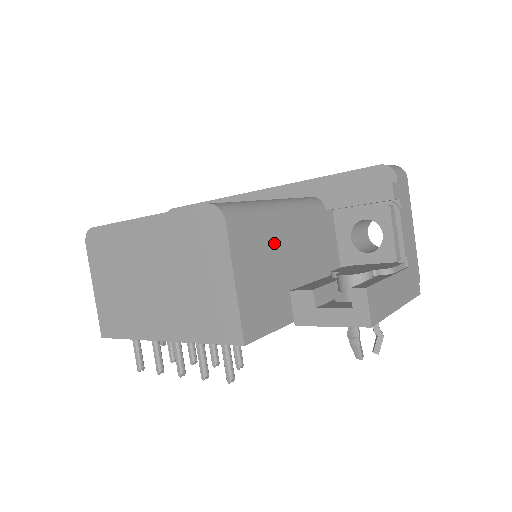
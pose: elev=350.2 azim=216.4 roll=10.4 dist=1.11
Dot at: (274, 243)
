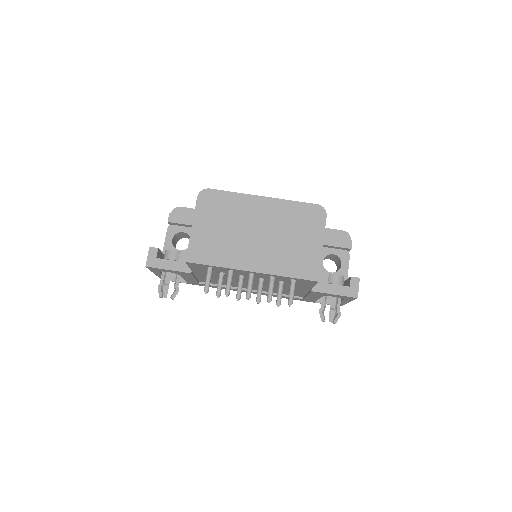
Dot at: occluded
